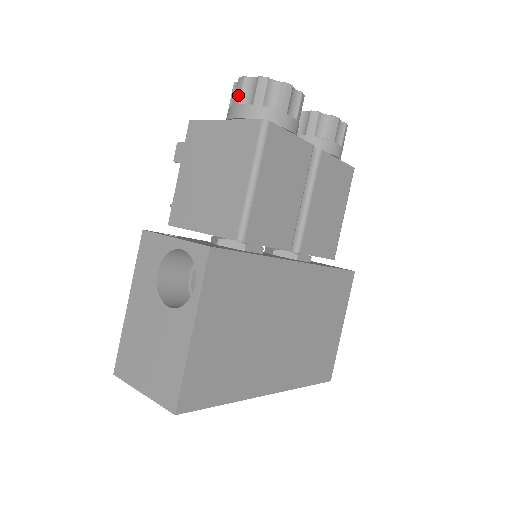
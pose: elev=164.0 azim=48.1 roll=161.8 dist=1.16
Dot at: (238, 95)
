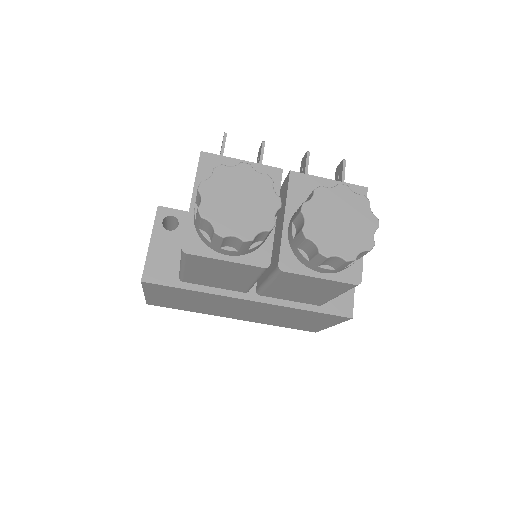
Dot at: occluded
